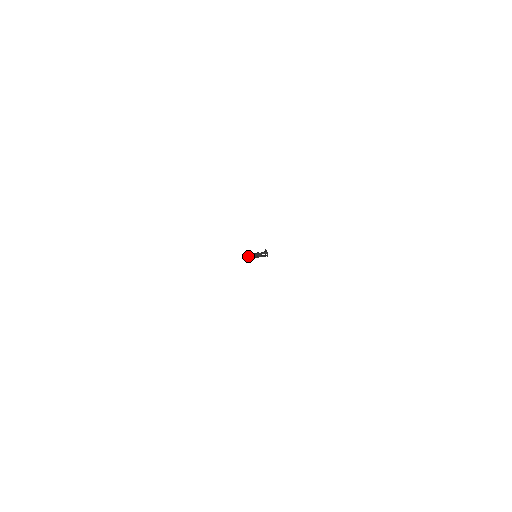
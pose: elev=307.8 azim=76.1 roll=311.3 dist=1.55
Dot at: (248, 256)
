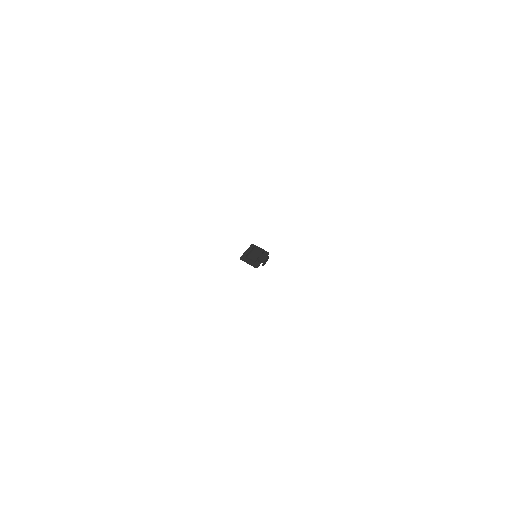
Dot at: (250, 250)
